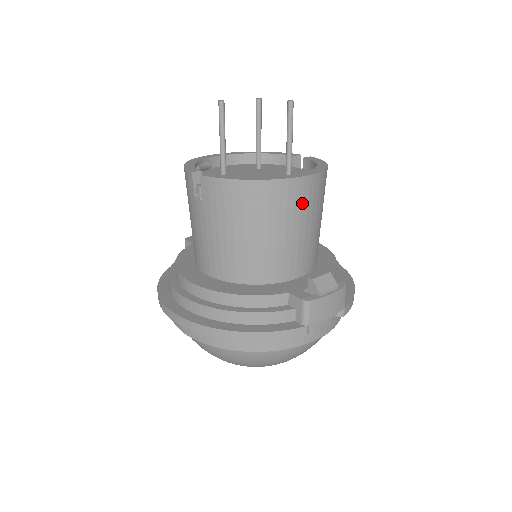
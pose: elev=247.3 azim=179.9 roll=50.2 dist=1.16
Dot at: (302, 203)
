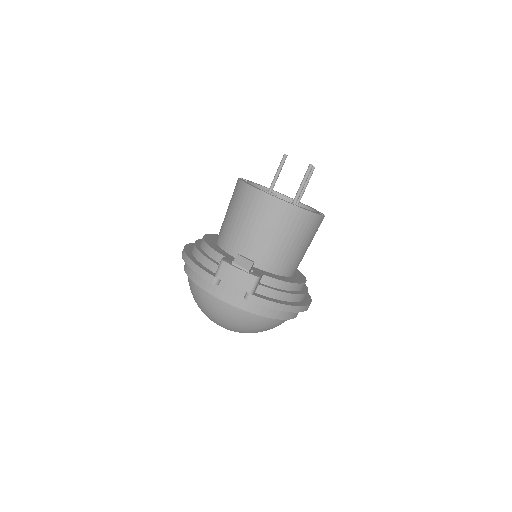
Dot at: (266, 212)
